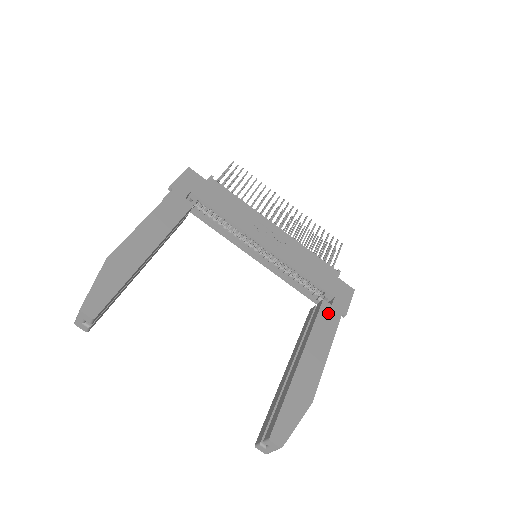
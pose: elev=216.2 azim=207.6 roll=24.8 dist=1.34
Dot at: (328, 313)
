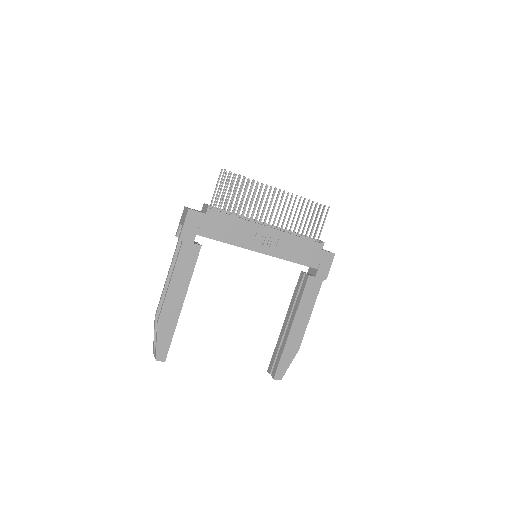
Dot at: (312, 285)
